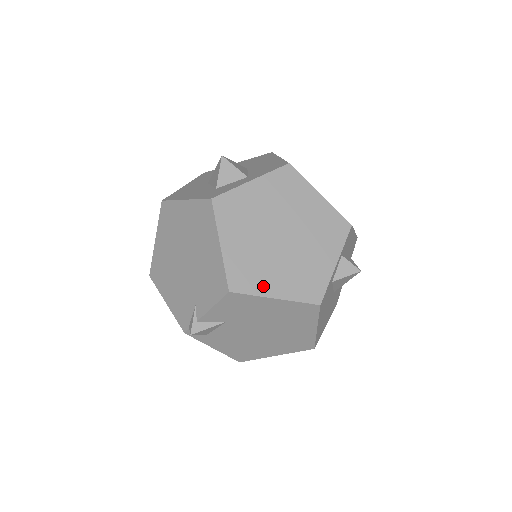
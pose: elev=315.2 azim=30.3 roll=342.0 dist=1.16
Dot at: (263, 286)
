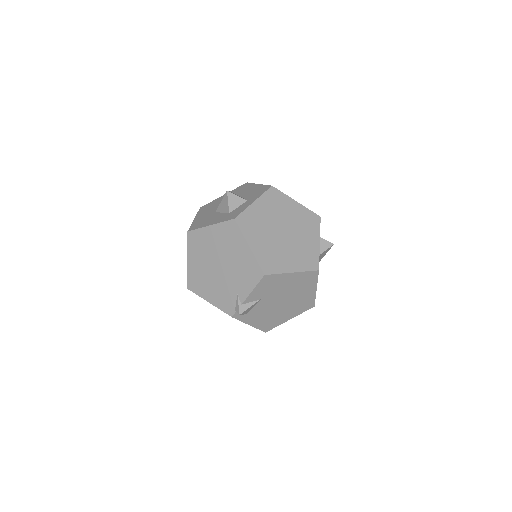
Dot at: (283, 267)
